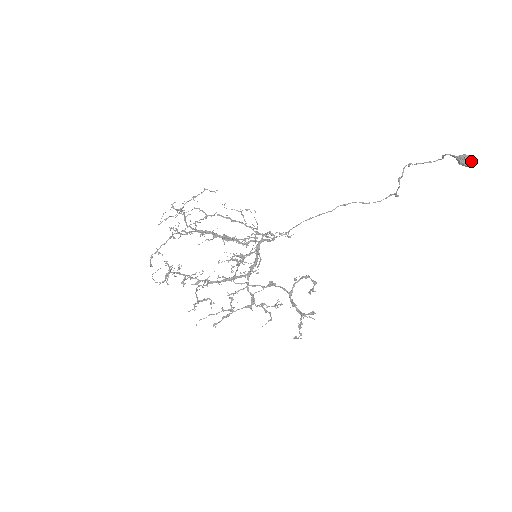
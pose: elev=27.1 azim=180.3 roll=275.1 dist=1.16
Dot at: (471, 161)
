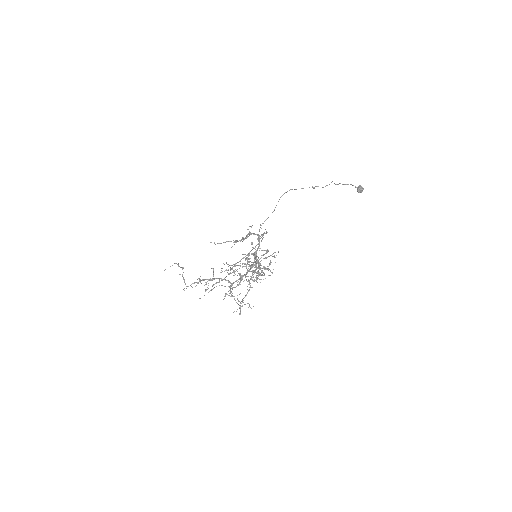
Dot at: occluded
